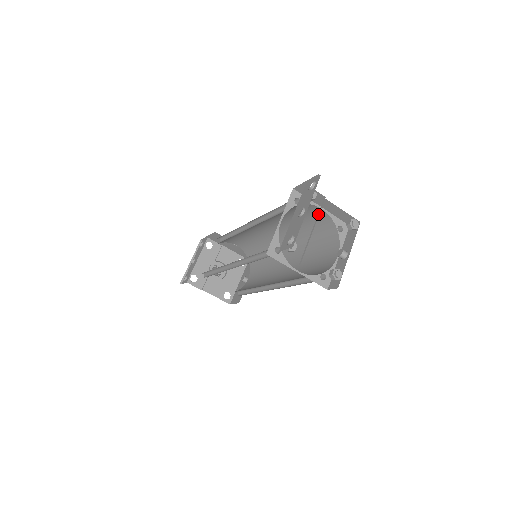
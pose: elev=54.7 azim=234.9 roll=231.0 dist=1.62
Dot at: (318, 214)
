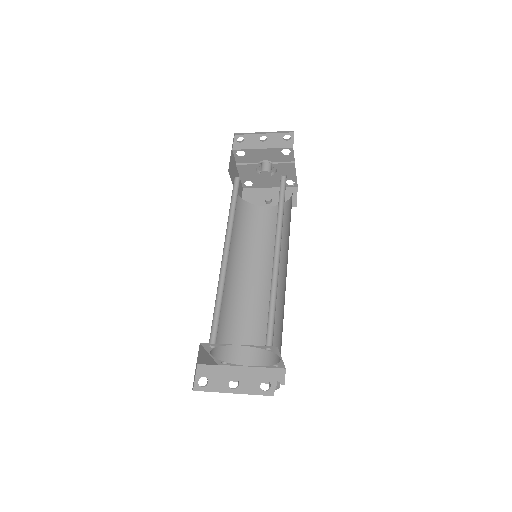
Dot at: occluded
